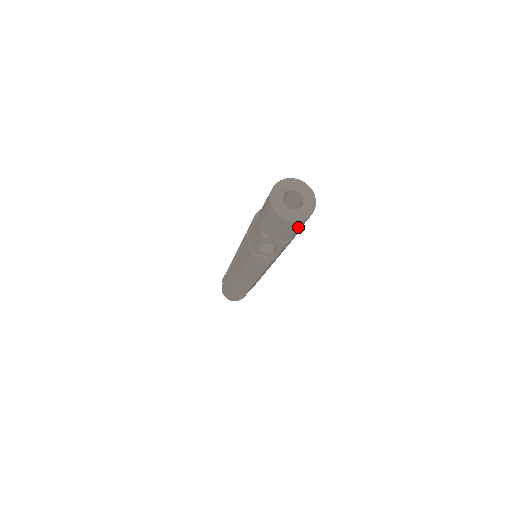
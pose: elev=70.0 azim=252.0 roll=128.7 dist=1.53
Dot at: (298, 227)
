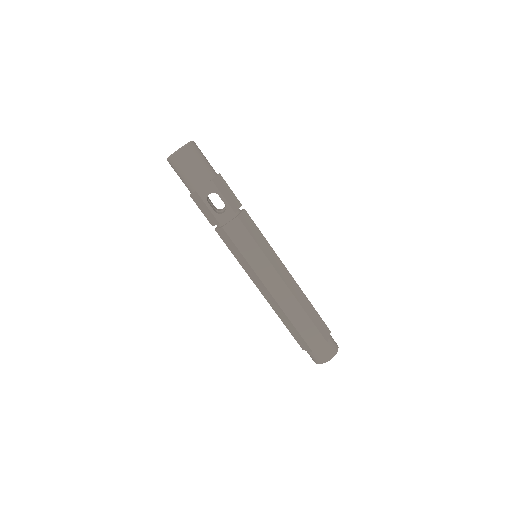
Dot at: (196, 156)
